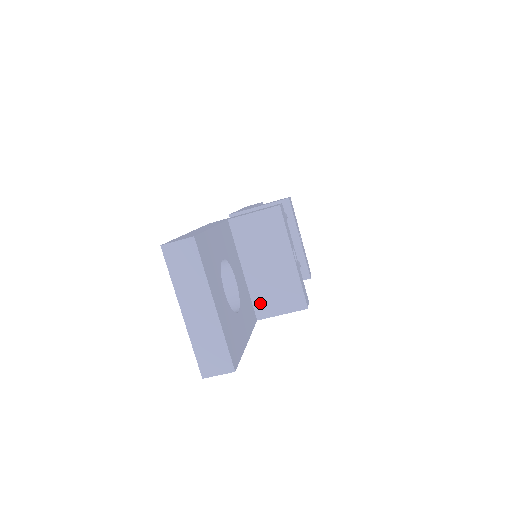
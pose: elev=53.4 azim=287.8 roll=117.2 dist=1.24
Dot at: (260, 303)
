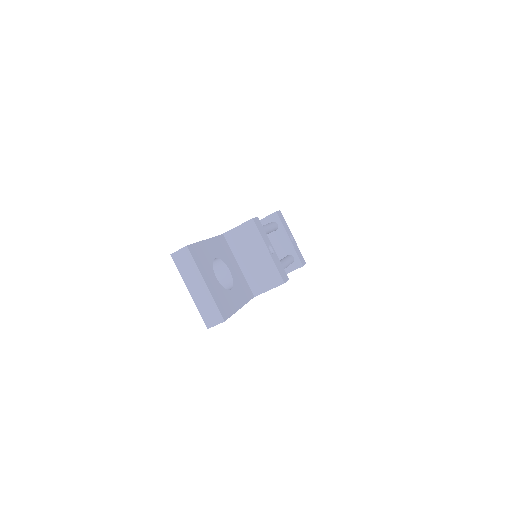
Dot at: (254, 285)
